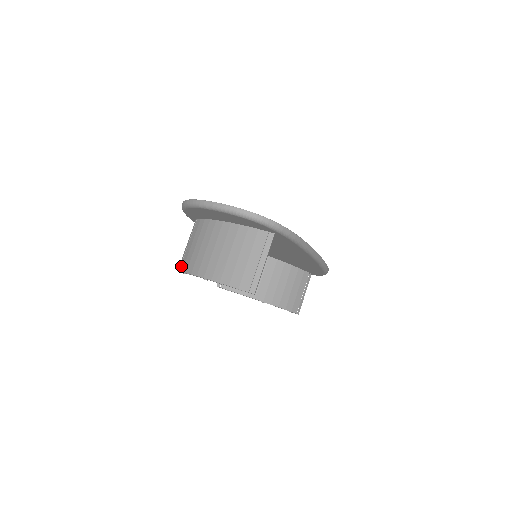
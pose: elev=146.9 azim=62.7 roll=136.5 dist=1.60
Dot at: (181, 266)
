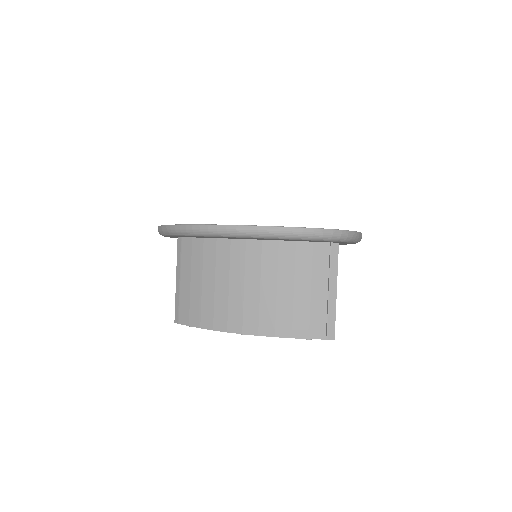
Dot at: (182, 316)
